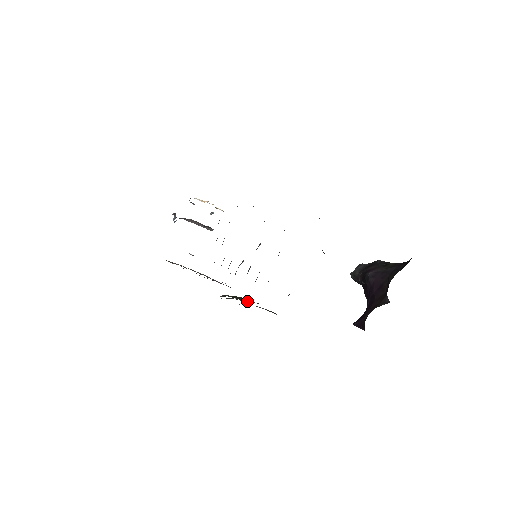
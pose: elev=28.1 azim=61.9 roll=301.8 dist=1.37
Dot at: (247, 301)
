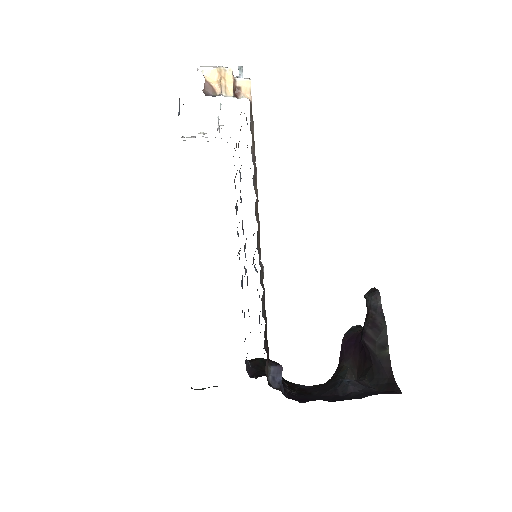
Dot at: occluded
